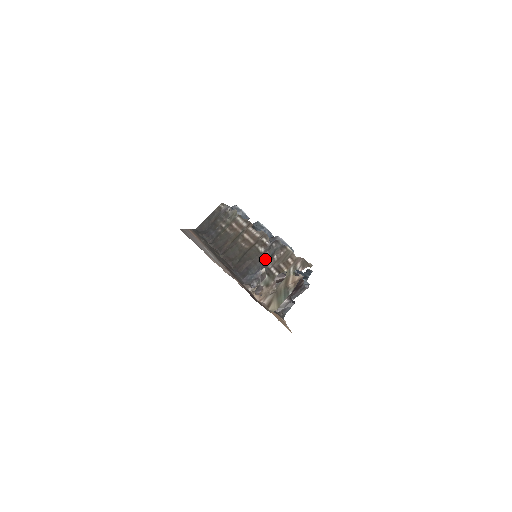
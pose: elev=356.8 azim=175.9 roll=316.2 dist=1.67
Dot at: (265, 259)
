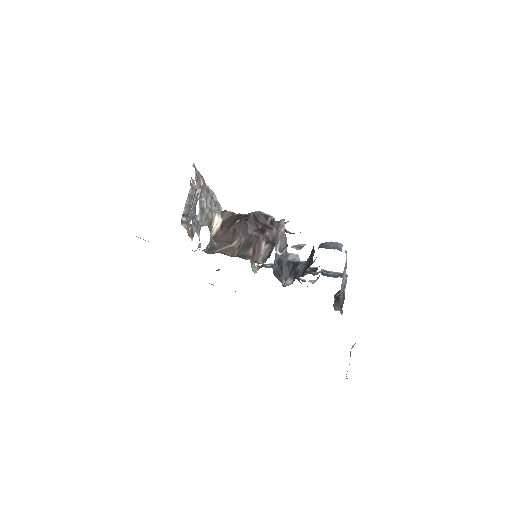
Dot at: (213, 225)
